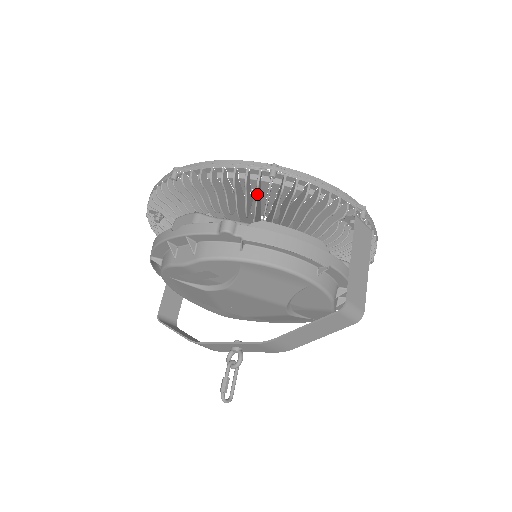
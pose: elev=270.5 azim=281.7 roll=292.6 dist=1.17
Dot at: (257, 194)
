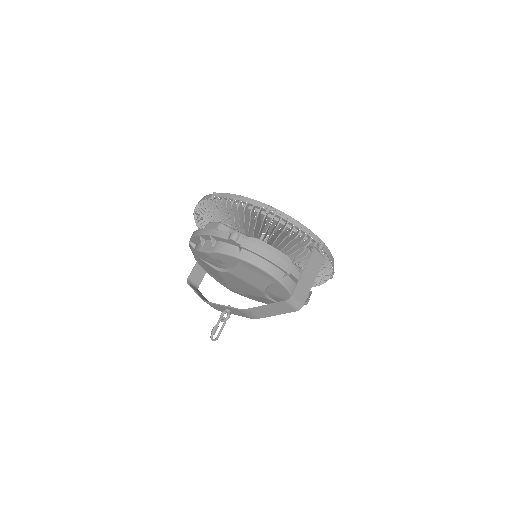
Dot at: (256, 221)
